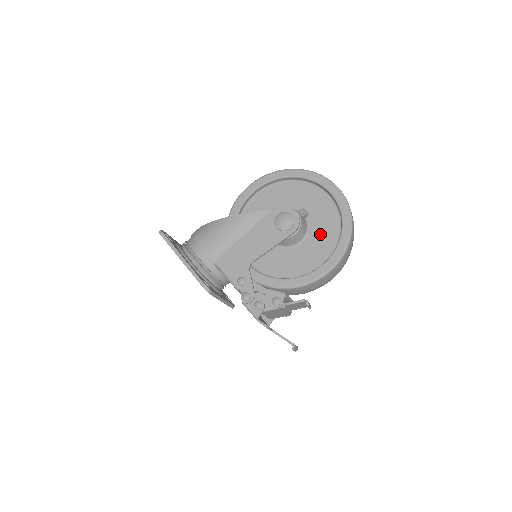
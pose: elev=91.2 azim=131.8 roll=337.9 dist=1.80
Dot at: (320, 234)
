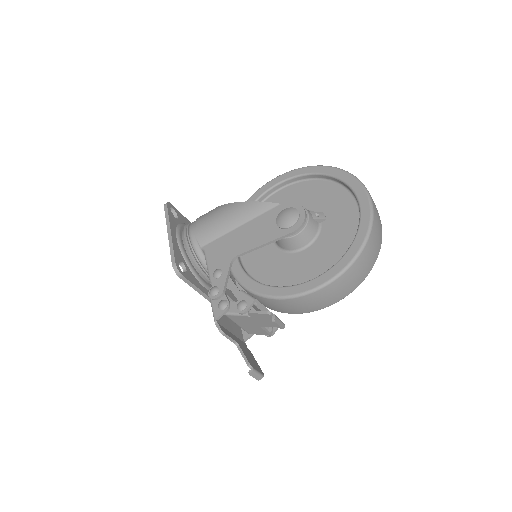
Dot at: (328, 245)
